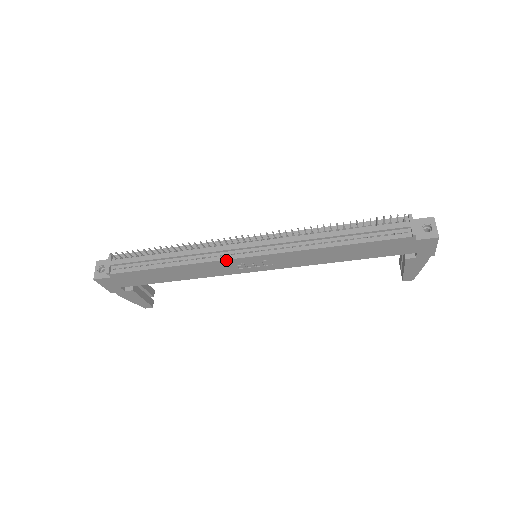
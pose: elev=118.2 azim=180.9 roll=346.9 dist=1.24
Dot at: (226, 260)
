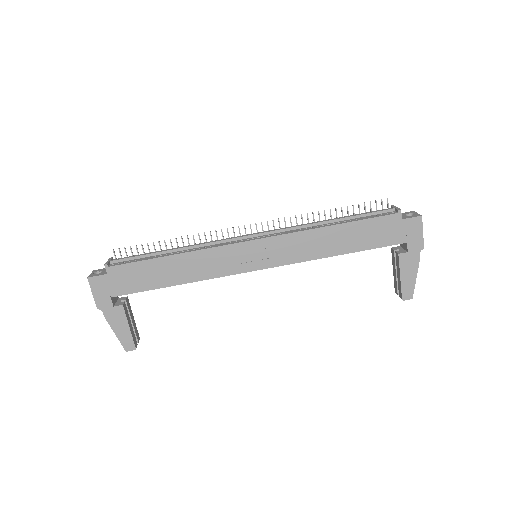
Dot at: (228, 246)
